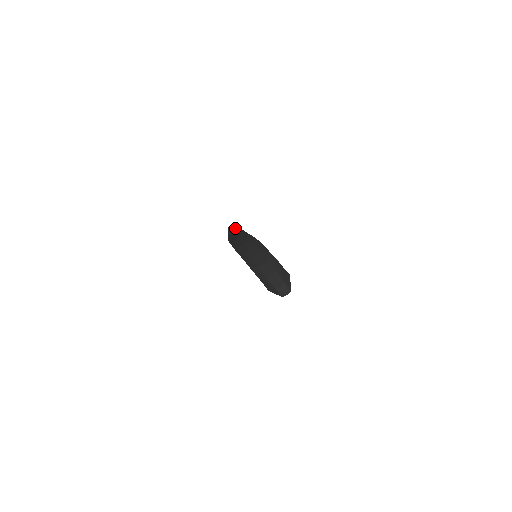
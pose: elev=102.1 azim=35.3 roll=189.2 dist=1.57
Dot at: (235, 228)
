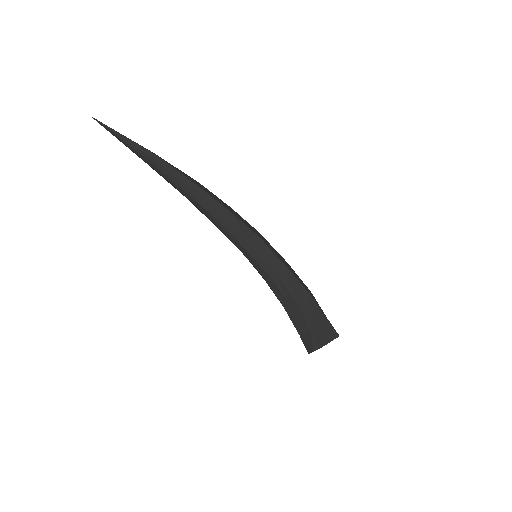
Dot at: occluded
